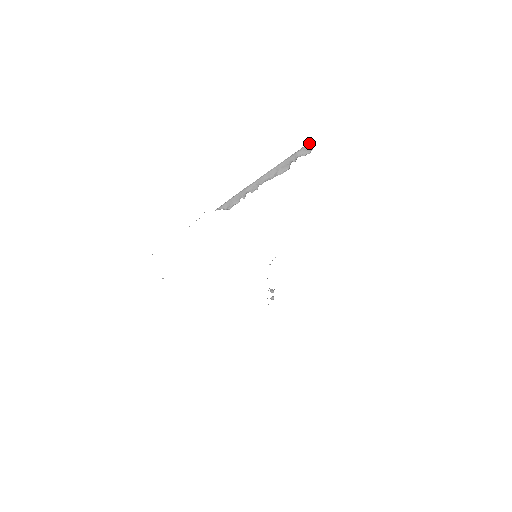
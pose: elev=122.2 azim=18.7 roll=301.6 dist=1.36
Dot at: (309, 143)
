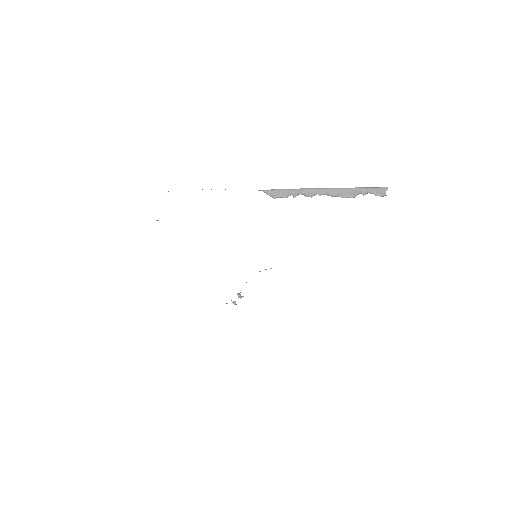
Dot at: (387, 187)
